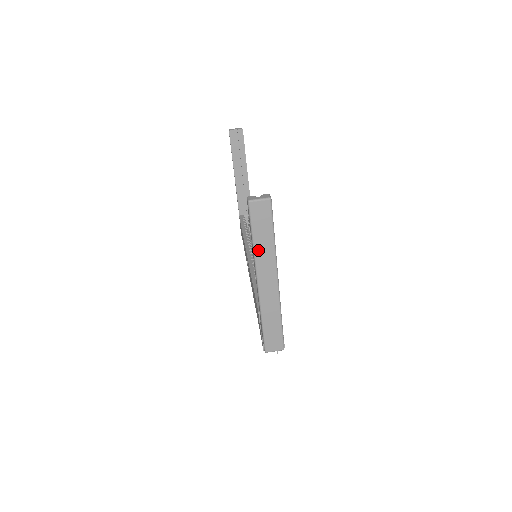
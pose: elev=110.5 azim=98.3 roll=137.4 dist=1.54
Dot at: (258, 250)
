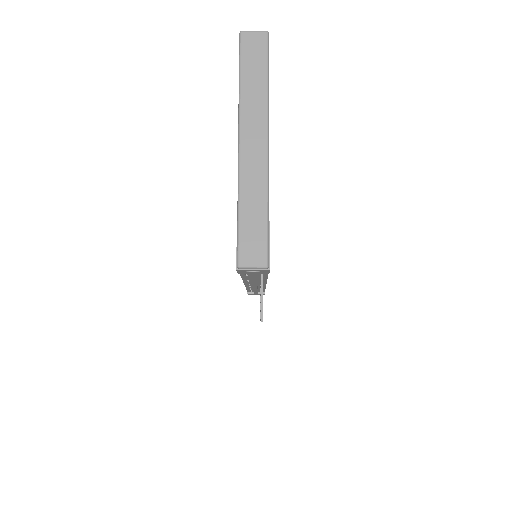
Dot at: (245, 95)
